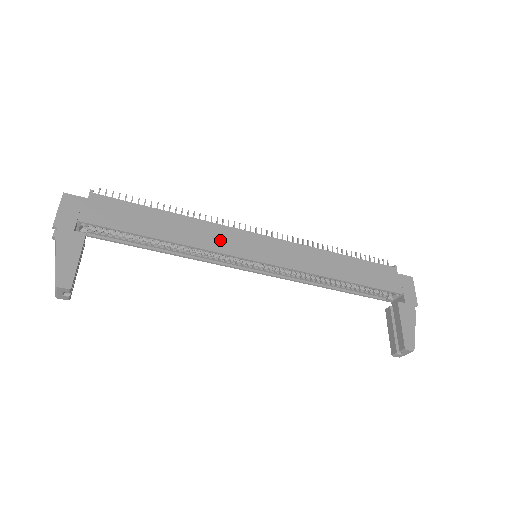
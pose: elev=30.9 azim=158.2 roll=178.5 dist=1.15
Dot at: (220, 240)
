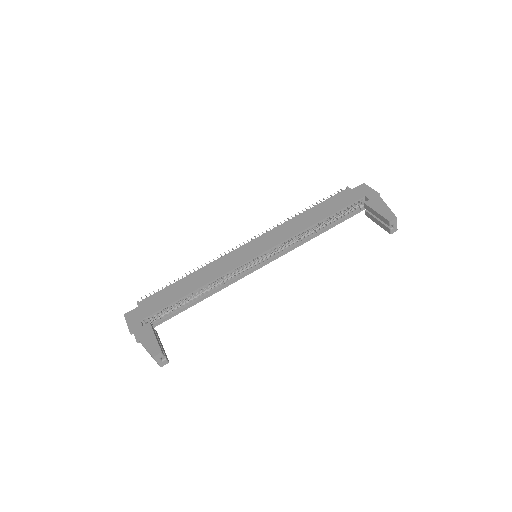
Dot at: (226, 265)
